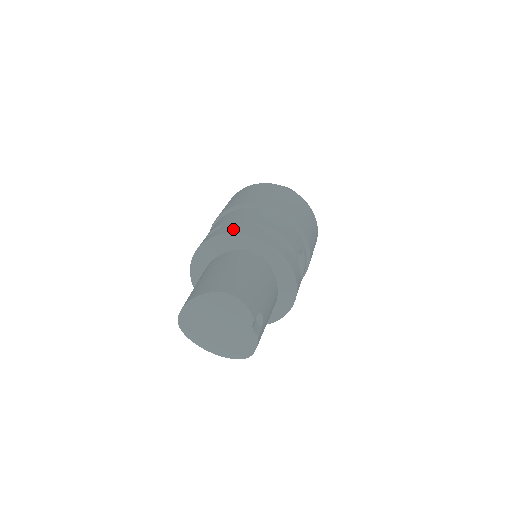
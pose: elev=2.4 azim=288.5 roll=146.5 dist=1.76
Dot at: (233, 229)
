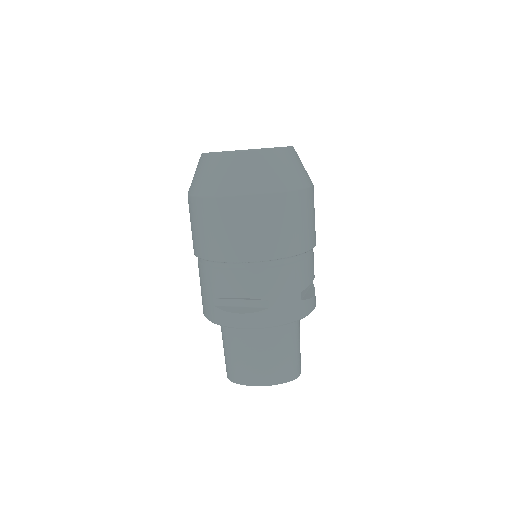
Dot at: (288, 315)
